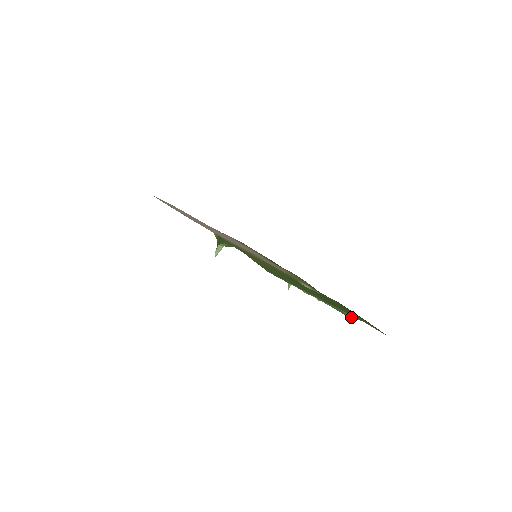
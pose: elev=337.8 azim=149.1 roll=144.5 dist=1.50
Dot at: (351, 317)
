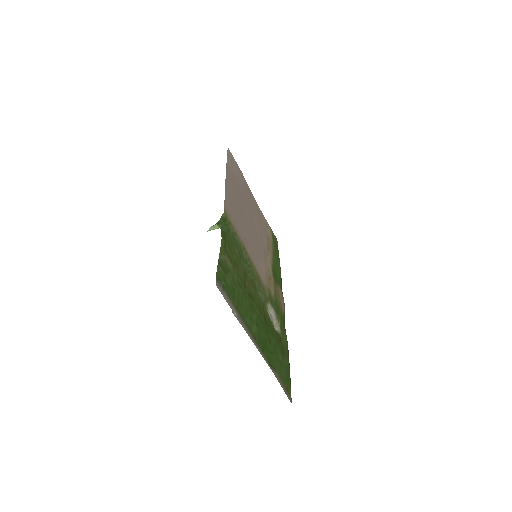
Dot at: (269, 363)
